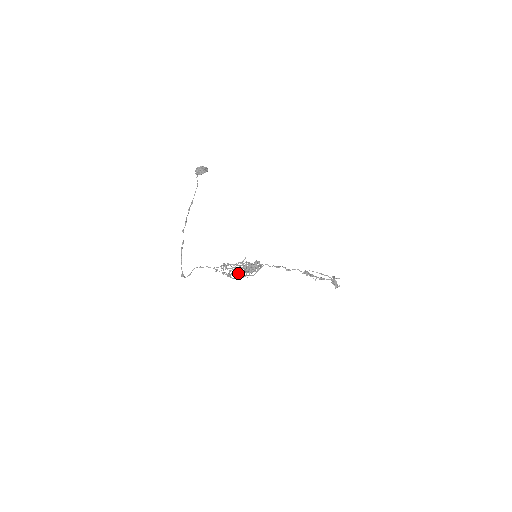
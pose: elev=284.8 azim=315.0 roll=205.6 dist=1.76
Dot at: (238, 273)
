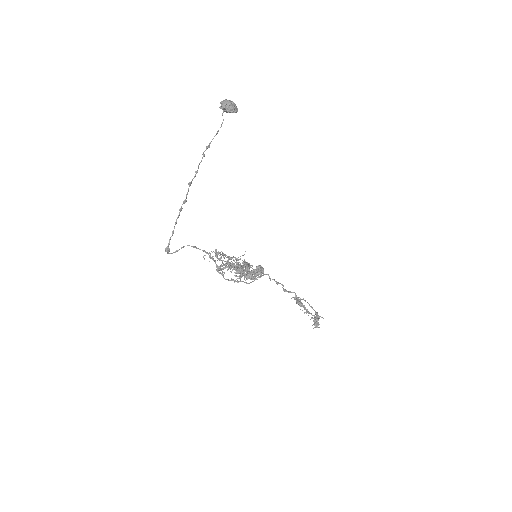
Dot at: occluded
